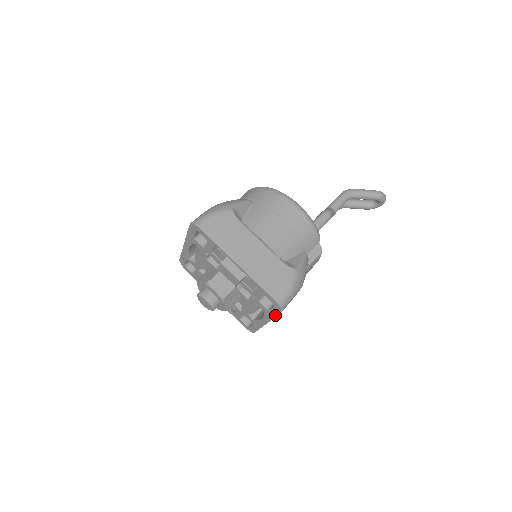
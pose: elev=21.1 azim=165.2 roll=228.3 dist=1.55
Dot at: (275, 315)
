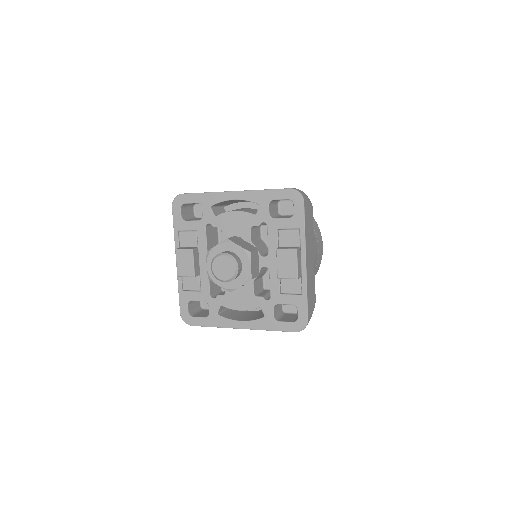
Dot at: (278, 329)
